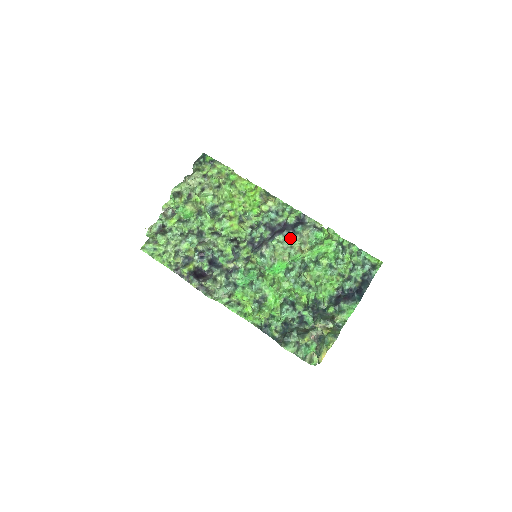
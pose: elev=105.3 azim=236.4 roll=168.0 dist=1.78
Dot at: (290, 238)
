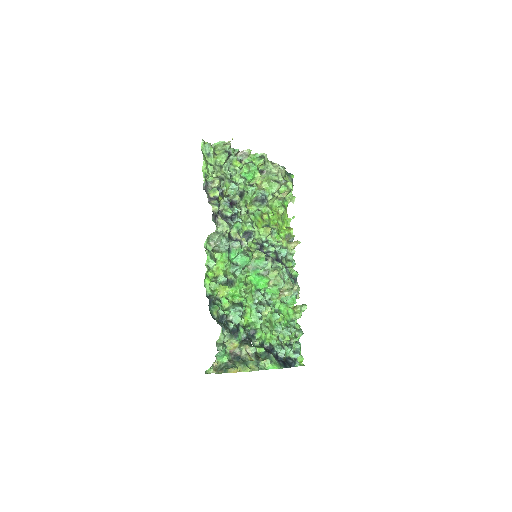
Dot at: (289, 277)
